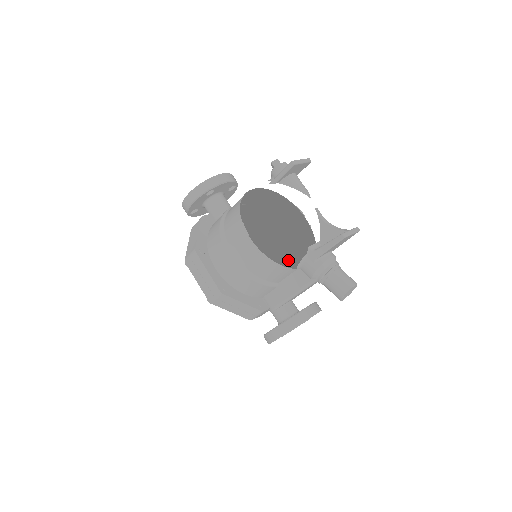
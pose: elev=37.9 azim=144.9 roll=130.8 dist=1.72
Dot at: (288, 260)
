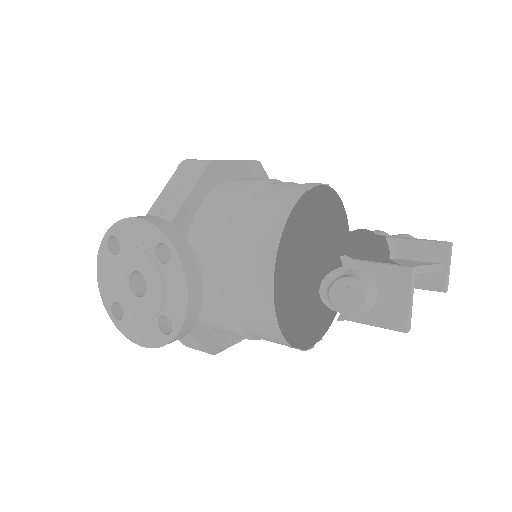
Dot at: occluded
